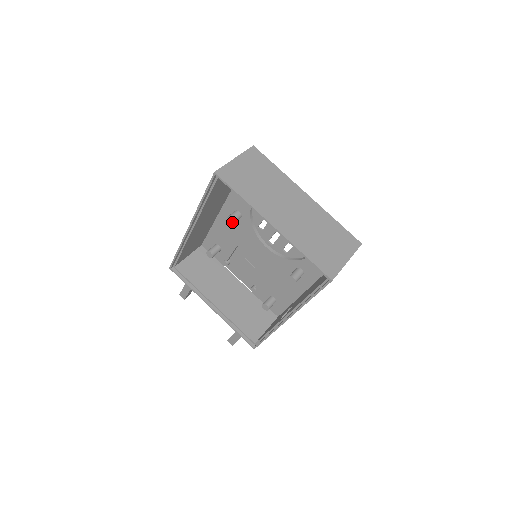
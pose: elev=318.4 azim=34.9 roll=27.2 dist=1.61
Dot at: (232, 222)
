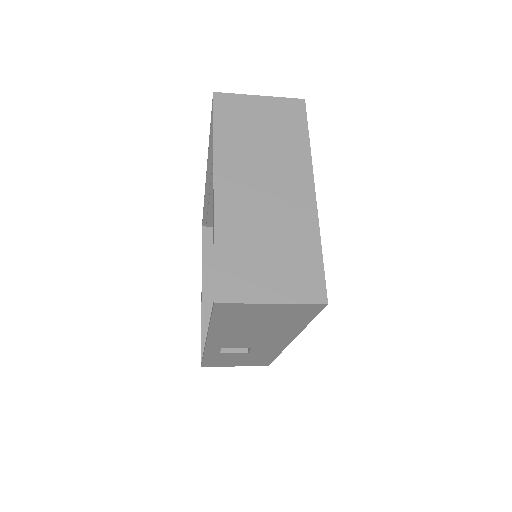
Dot at: occluded
